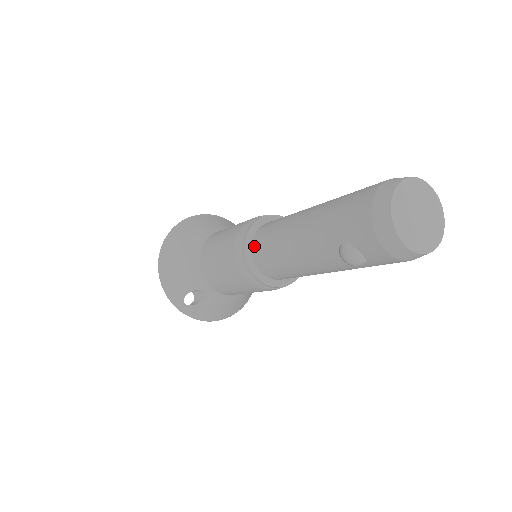
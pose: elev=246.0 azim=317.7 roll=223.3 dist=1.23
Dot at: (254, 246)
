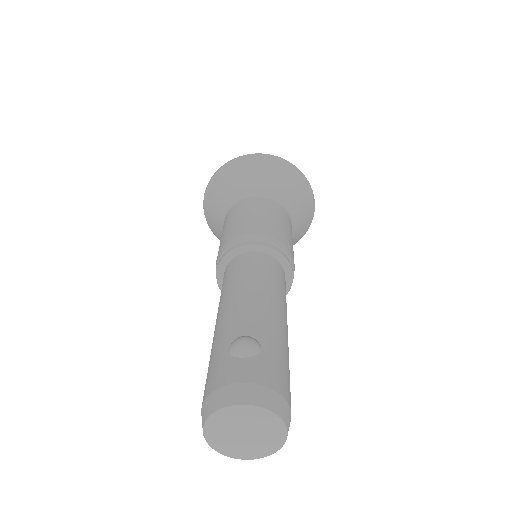
Dot at: occluded
